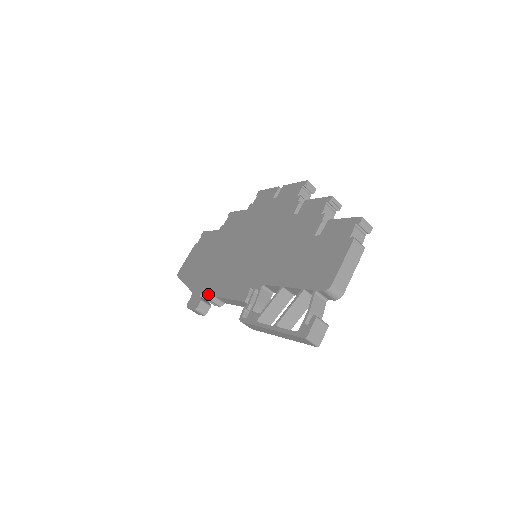
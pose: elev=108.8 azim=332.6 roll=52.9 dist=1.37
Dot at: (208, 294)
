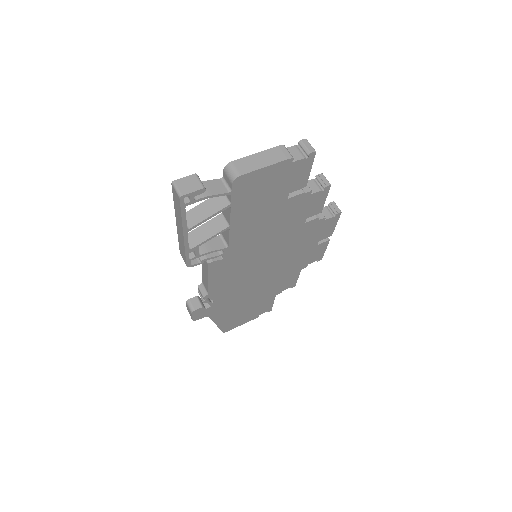
Dot at: occluded
